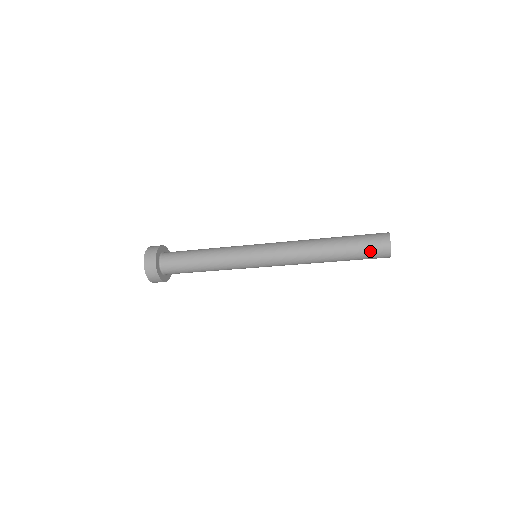
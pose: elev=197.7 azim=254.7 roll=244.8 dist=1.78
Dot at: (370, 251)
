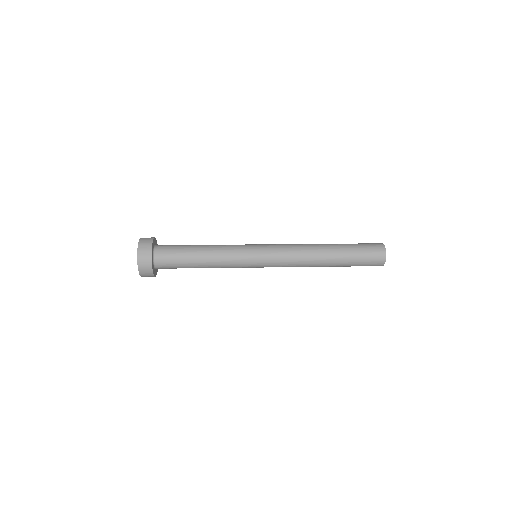
Dot at: (367, 261)
